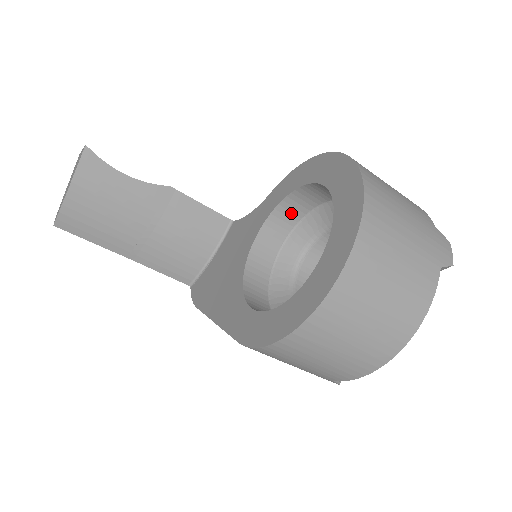
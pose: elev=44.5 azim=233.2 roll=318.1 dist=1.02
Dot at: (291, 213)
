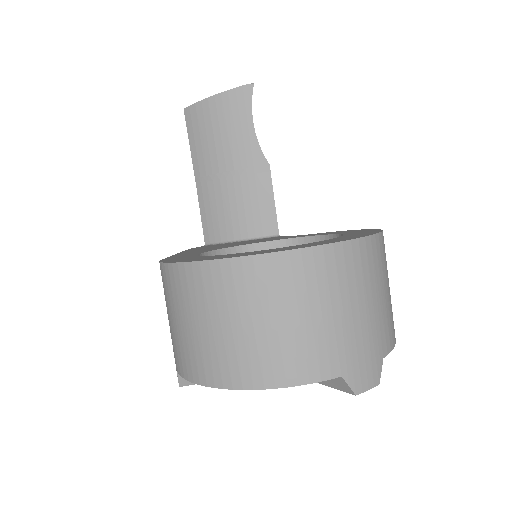
Dot at: occluded
